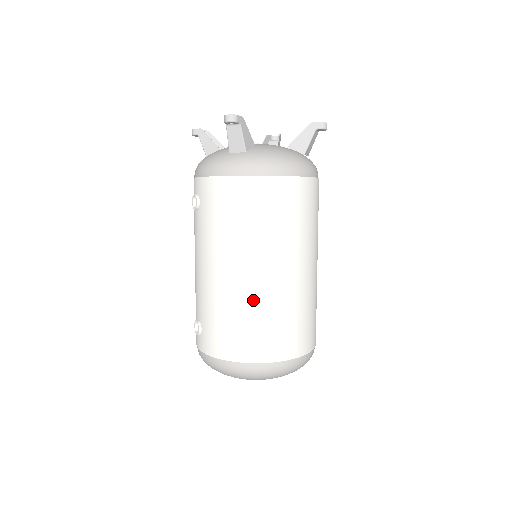
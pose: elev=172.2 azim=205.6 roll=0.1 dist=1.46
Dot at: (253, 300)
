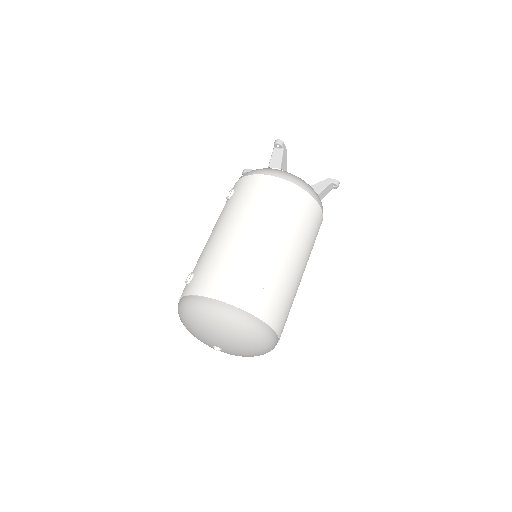
Dot at: (247, 255)
